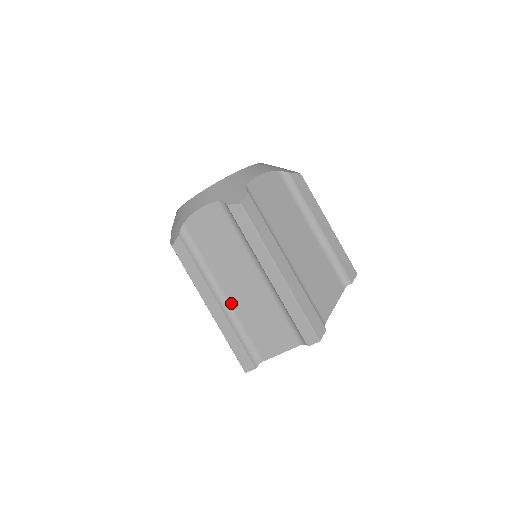
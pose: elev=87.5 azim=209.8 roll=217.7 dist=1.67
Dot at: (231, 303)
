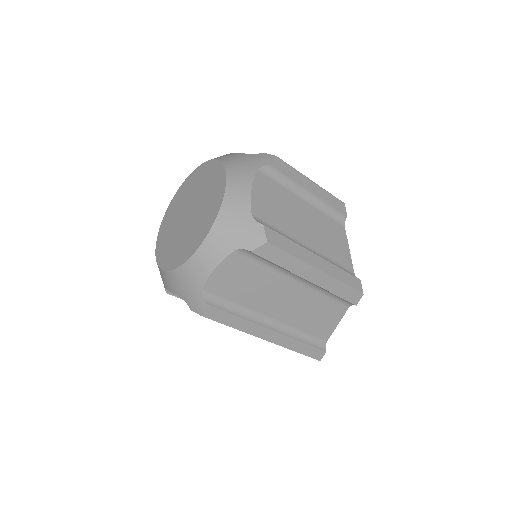
Dot at: occluded
